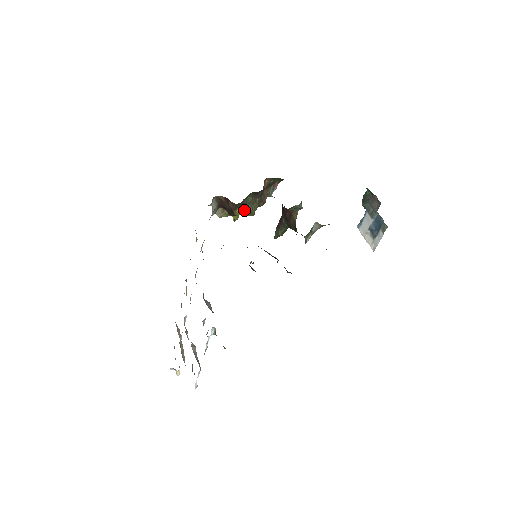
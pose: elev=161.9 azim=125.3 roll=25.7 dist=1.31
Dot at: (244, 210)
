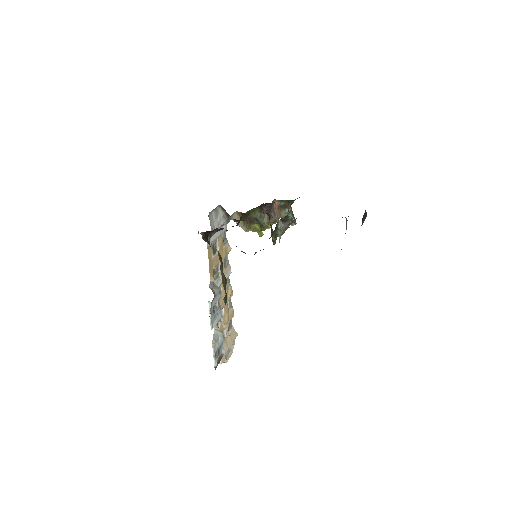
Dot at: (260, 225)
